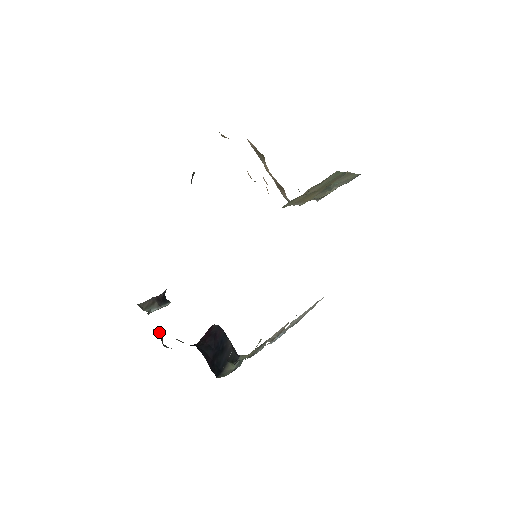
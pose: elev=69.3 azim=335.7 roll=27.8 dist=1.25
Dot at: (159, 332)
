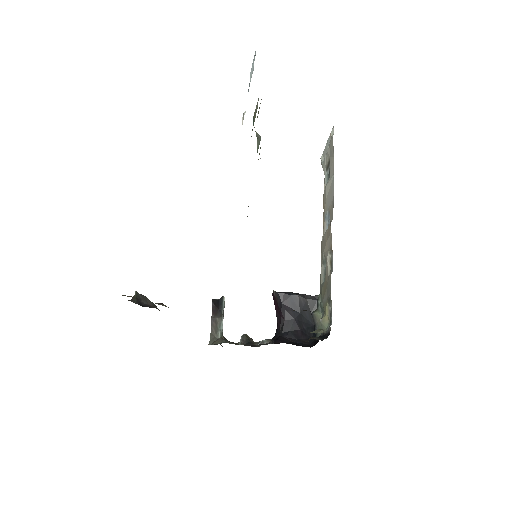
Dot at: (244, 340)
